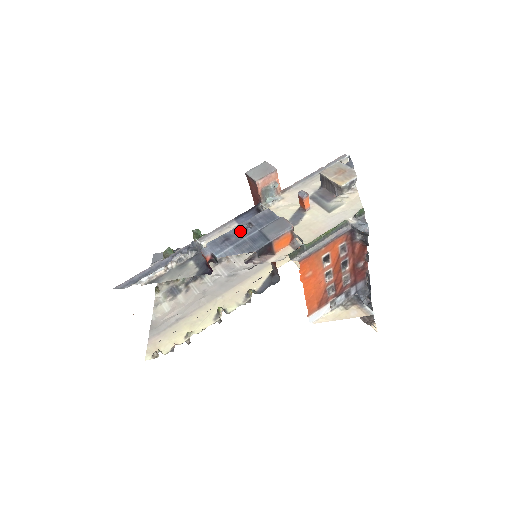
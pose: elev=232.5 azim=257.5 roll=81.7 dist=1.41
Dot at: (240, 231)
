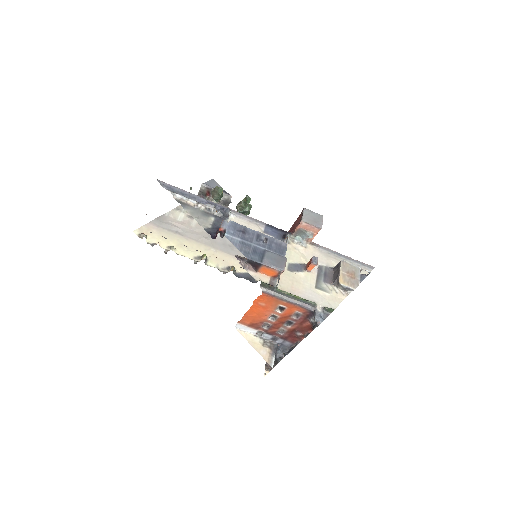
Dot at: (256, 237)
